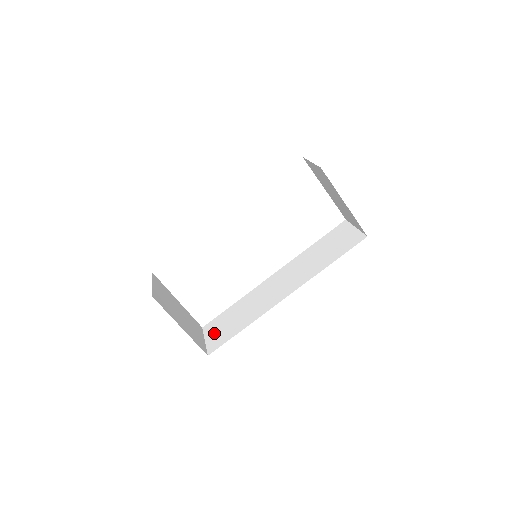
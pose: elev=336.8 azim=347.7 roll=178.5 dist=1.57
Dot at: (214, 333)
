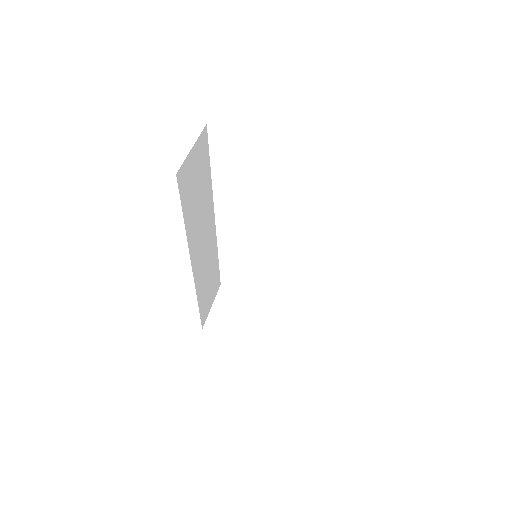
Dot at: occluded
